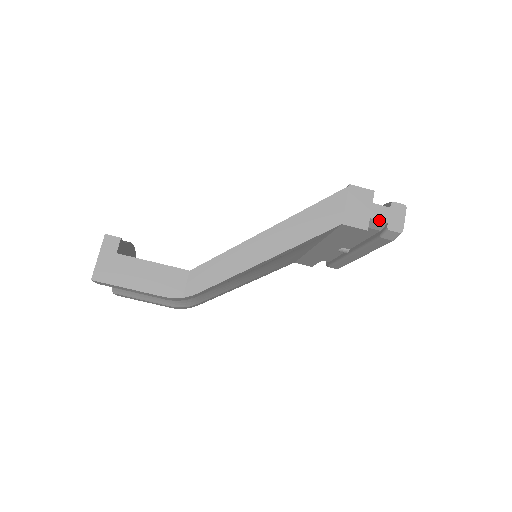
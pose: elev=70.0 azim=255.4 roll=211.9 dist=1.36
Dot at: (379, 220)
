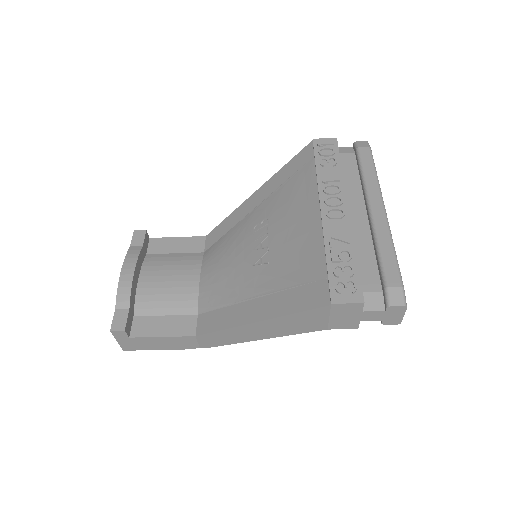
Dot at: occluded
